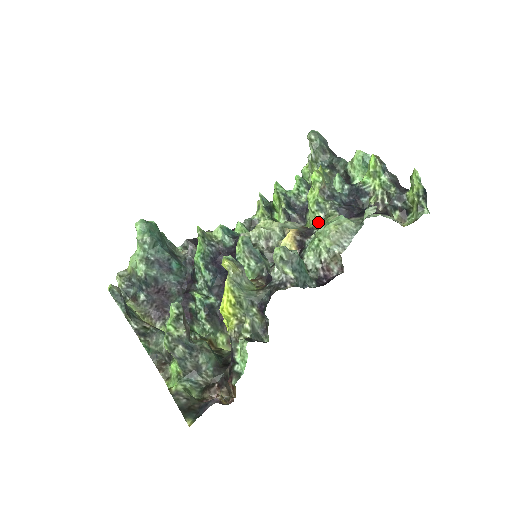
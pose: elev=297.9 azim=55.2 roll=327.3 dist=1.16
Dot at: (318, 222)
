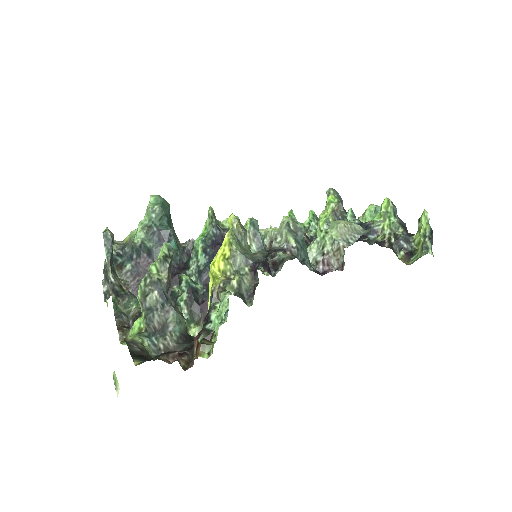
Dot at: occluded
